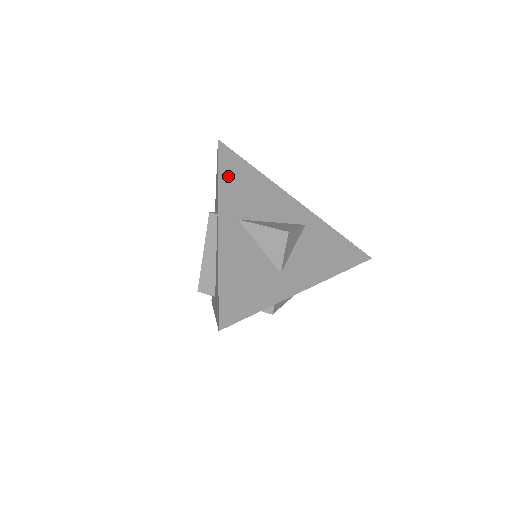
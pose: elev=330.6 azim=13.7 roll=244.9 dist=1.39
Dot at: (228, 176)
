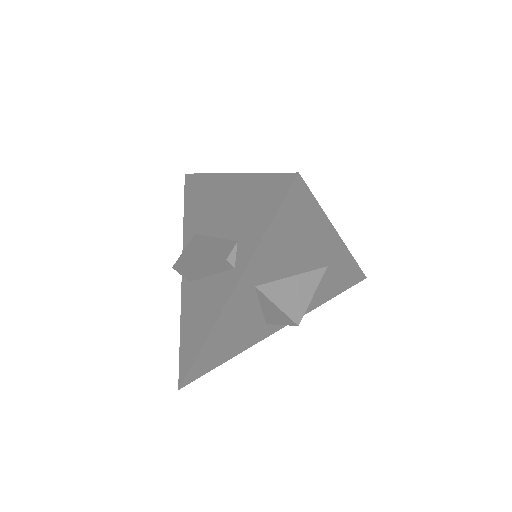
Dot at: (277, 233)
